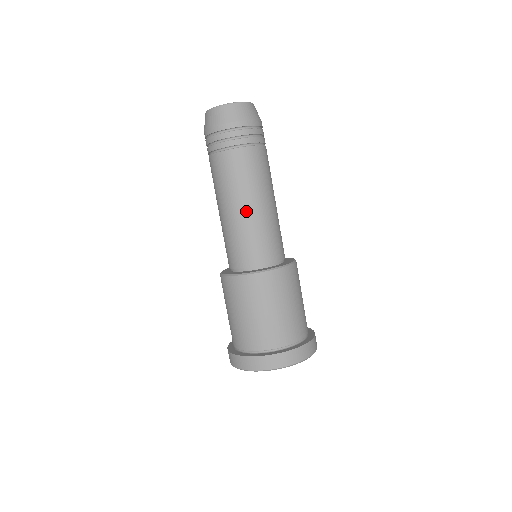
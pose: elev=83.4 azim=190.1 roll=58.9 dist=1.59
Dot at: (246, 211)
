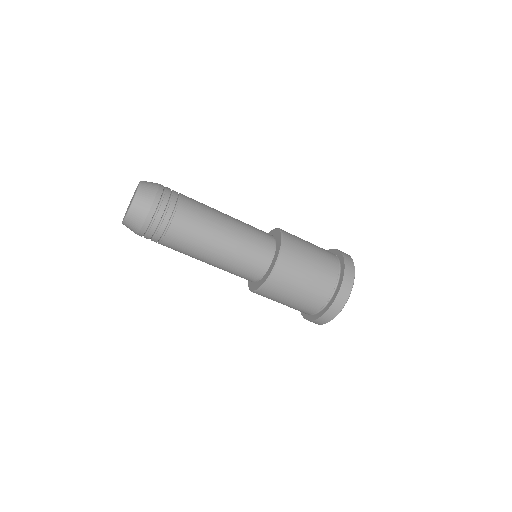
Dot at: (219, 254)
